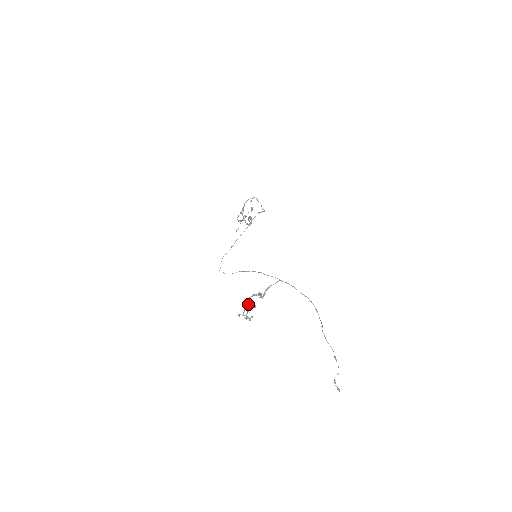
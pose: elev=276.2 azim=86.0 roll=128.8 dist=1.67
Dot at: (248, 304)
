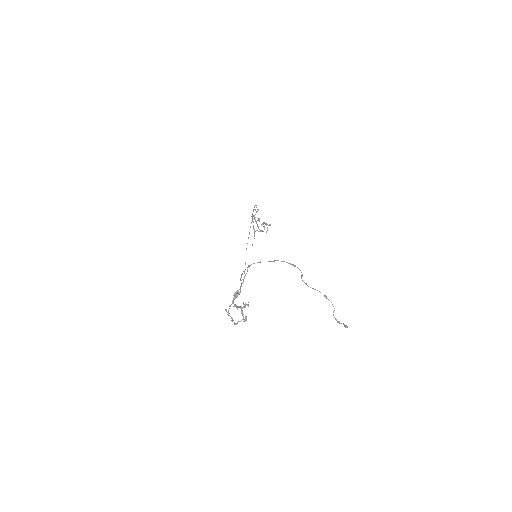
Dot at: (226, 310)
